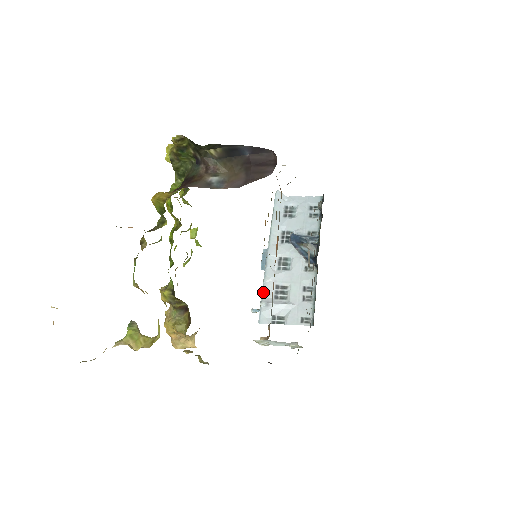
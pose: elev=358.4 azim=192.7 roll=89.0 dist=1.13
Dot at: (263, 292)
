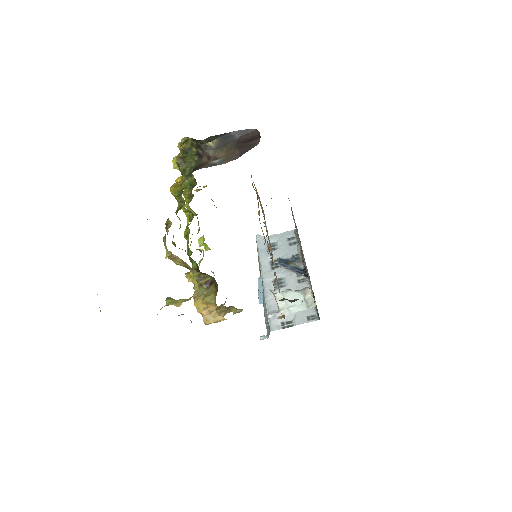
Dot at: (267, 307)
